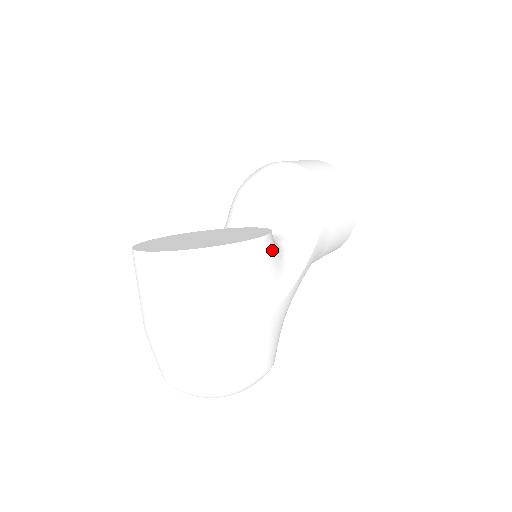
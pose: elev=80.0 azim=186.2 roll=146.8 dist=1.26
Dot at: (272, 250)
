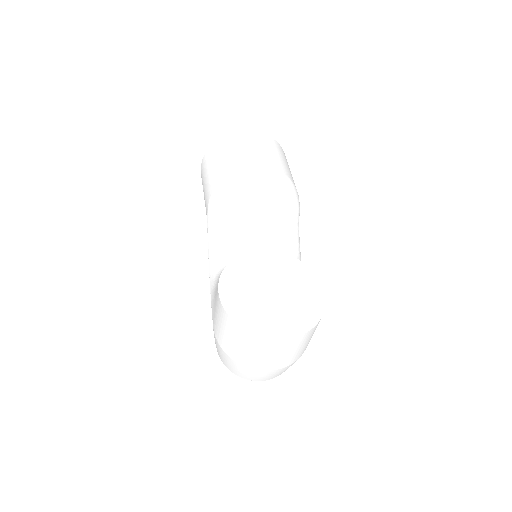
Dot at: occluded
